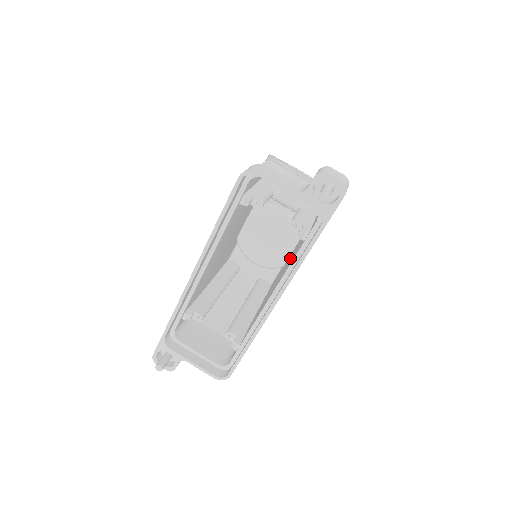
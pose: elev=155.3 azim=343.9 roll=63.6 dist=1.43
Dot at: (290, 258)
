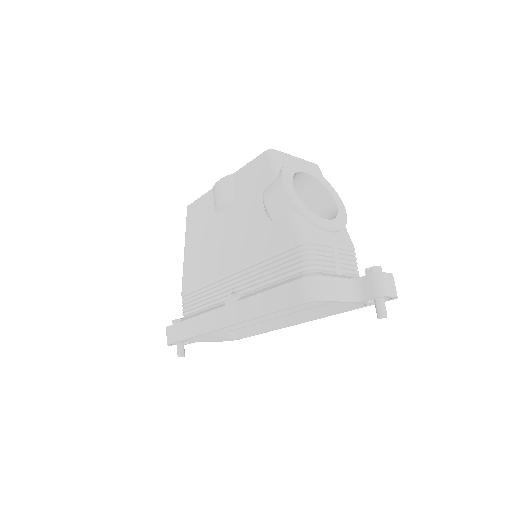
Dot at: occluded
